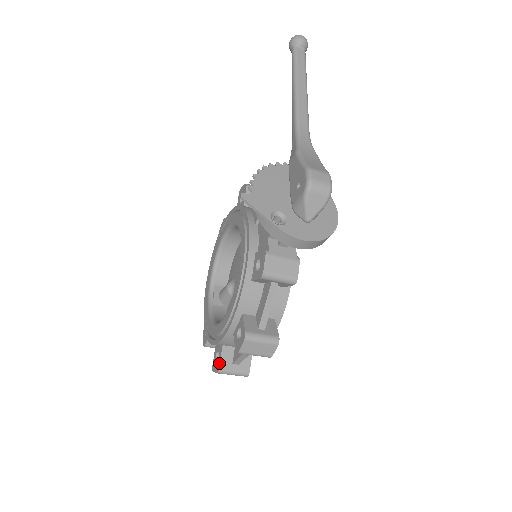
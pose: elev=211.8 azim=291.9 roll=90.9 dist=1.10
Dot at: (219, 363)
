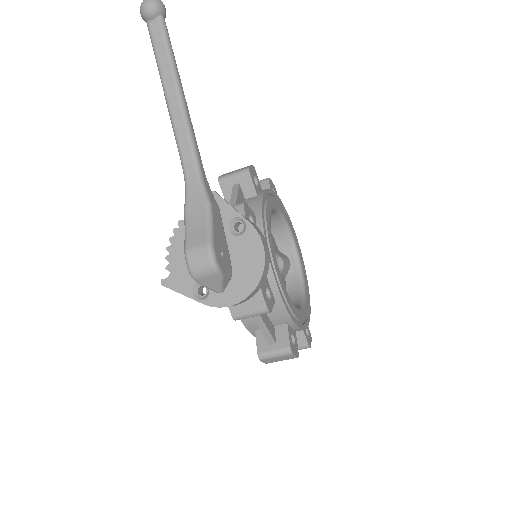
Dot at: occluded
